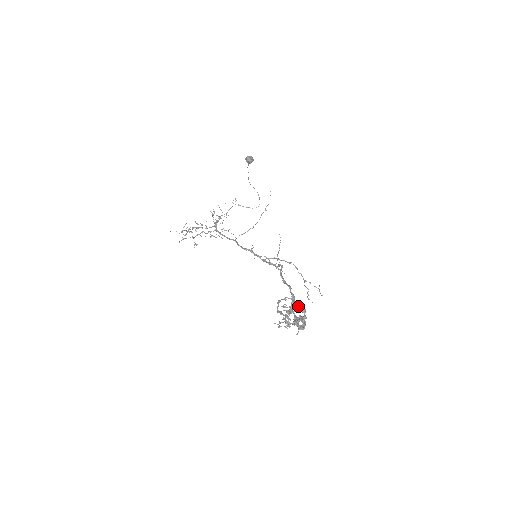
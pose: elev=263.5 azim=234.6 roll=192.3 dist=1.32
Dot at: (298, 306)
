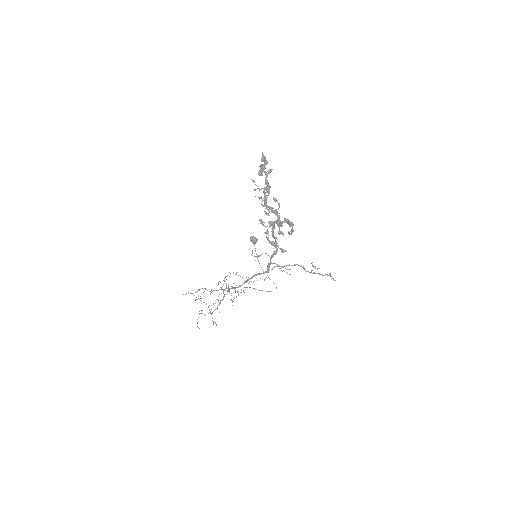
Dot at: (275, 200)
